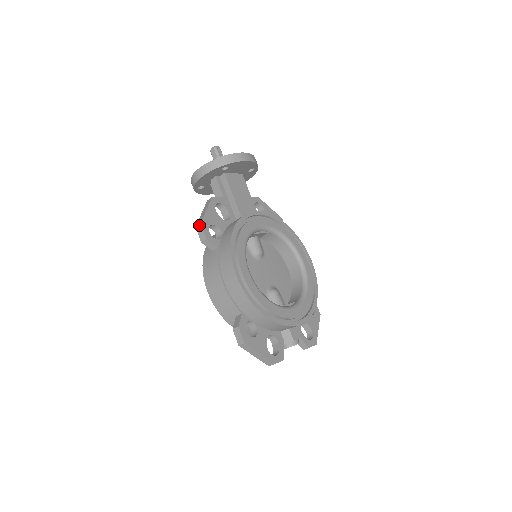
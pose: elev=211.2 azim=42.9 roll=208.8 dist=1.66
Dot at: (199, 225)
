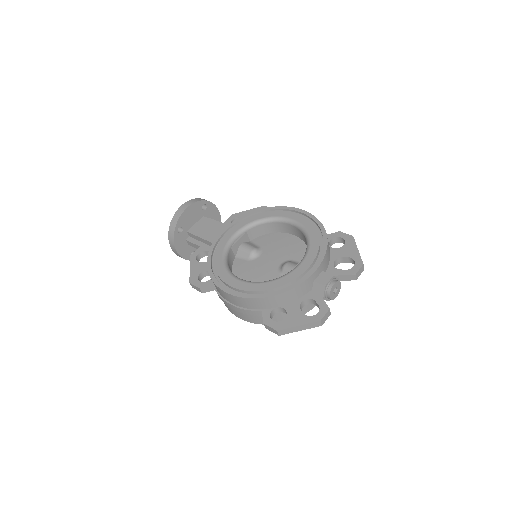
Dot at: occluded
